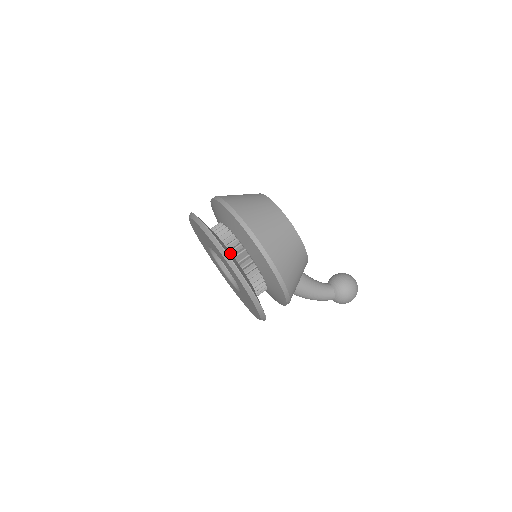
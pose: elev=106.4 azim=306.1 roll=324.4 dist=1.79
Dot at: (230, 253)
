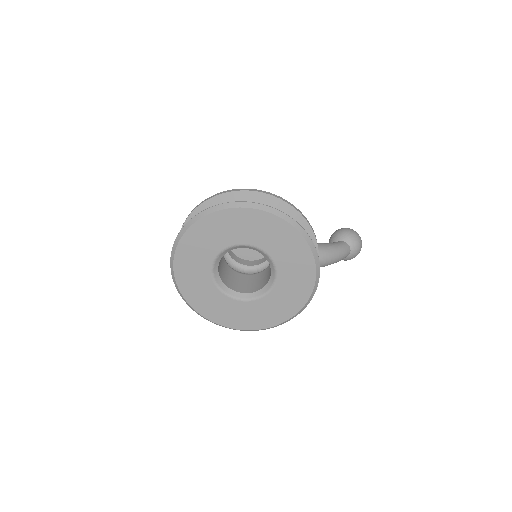
Dot at: occluded
